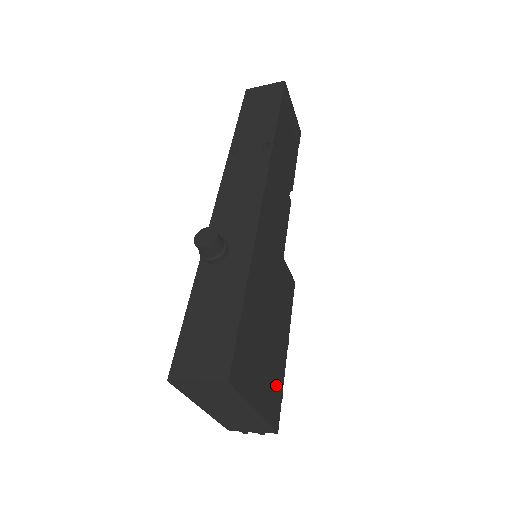
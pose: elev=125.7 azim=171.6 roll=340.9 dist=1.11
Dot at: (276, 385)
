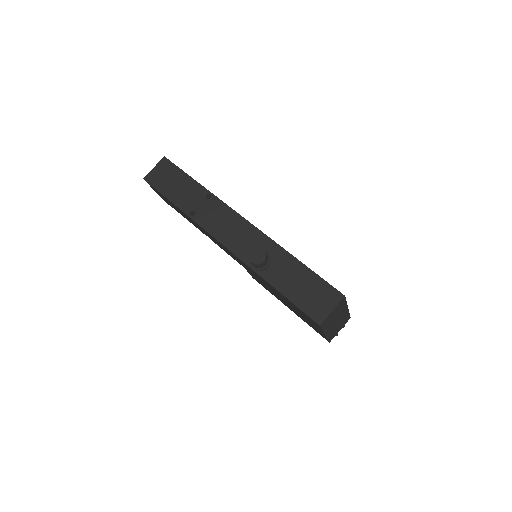
Dot at: occluded
